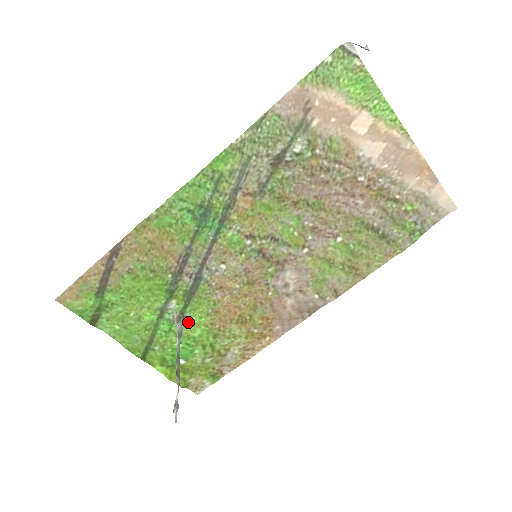
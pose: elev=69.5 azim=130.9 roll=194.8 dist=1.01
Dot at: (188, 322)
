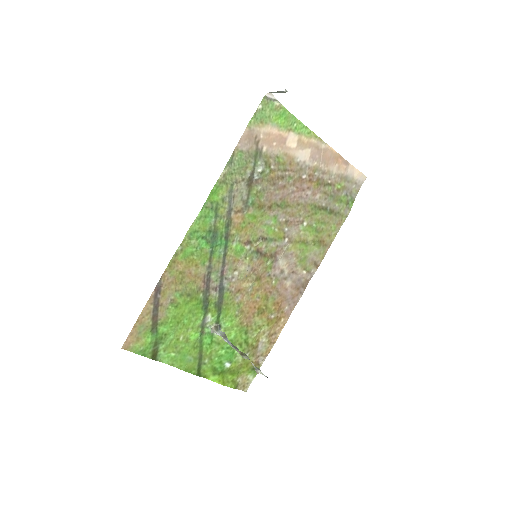
Dot at: (224, 329)
